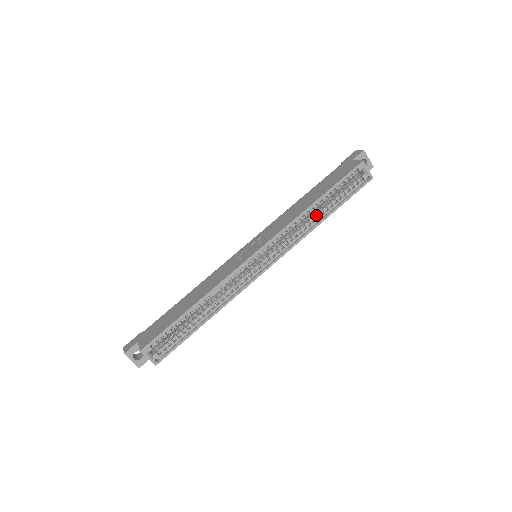
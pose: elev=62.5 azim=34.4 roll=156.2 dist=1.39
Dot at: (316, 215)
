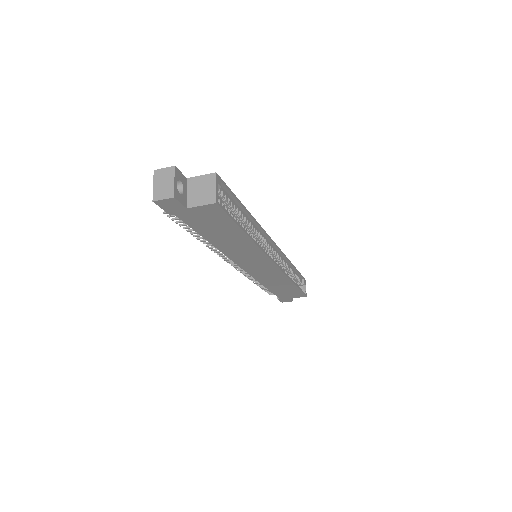
Dot at: occluded
